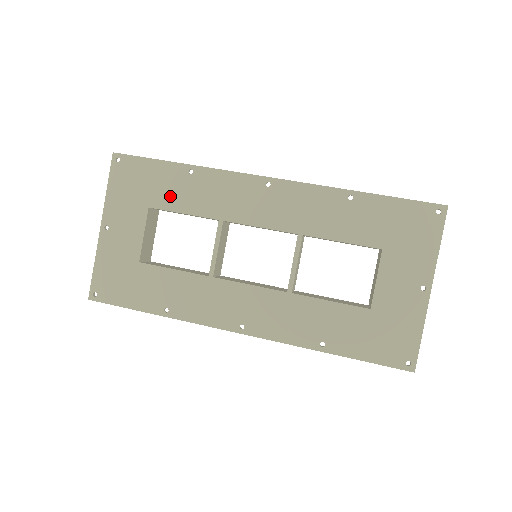
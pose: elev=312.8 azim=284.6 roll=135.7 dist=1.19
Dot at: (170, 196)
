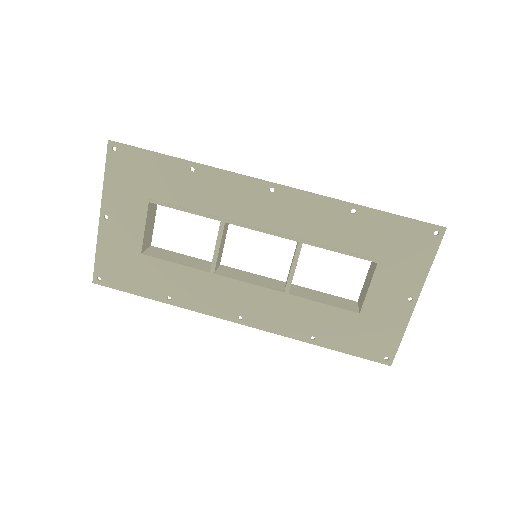
Dot at: (171, 192)
